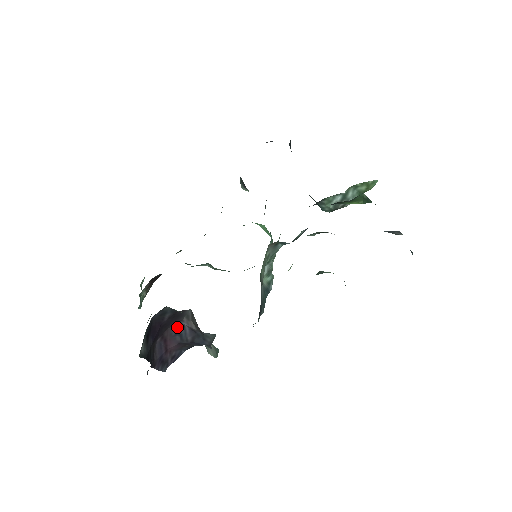
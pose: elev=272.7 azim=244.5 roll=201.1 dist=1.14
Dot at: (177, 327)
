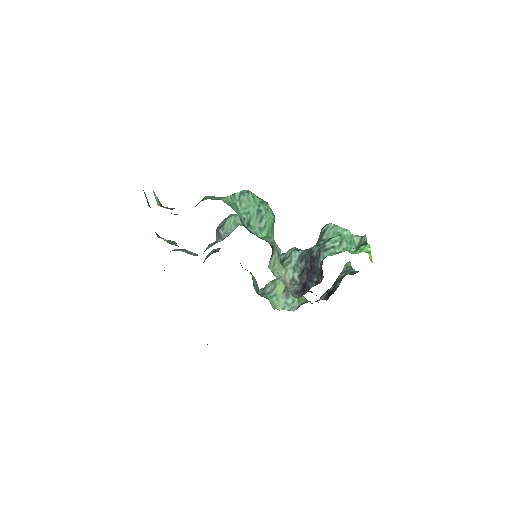
Dot at: occluded
